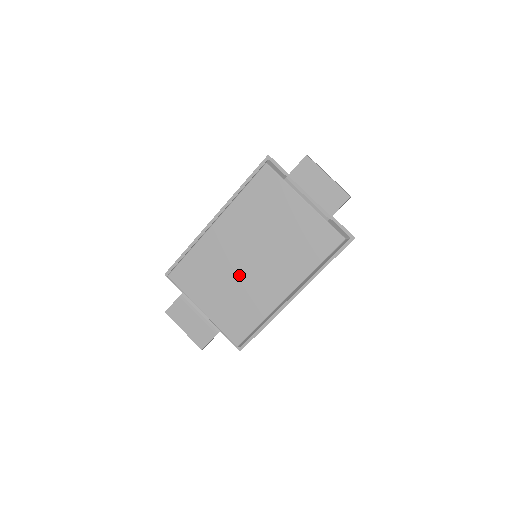
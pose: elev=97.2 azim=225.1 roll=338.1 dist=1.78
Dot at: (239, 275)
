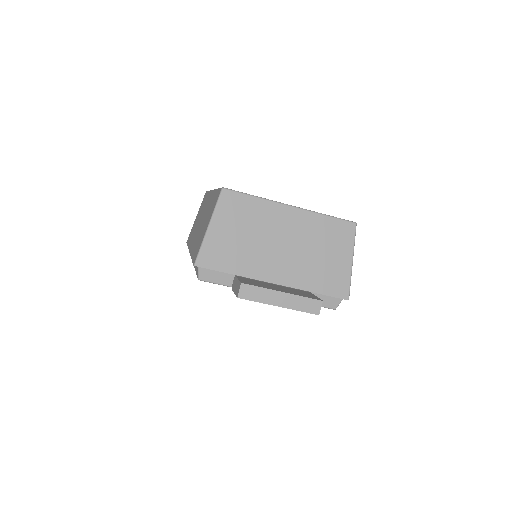
Dot at: occluded
